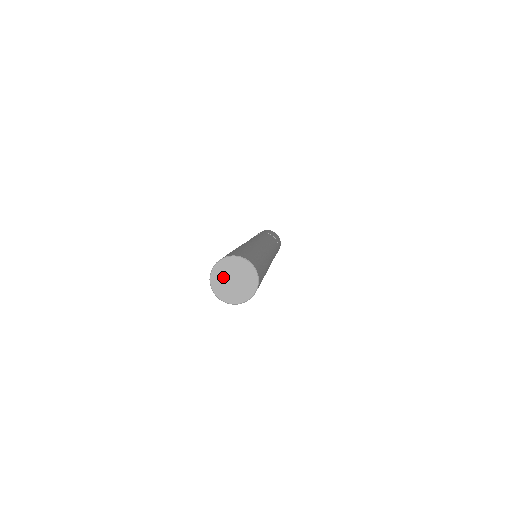
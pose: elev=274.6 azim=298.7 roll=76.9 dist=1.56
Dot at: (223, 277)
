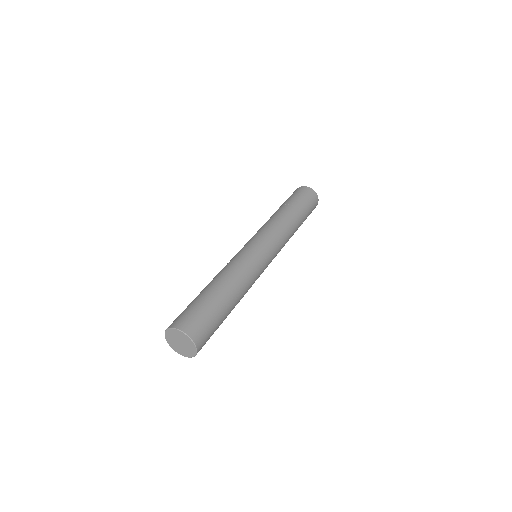
Dot at: (173, 338)
